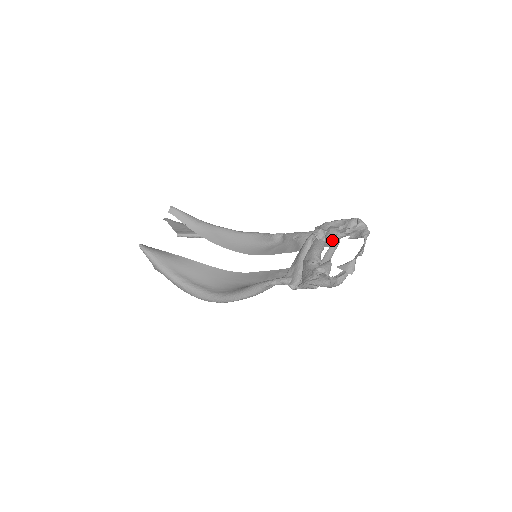
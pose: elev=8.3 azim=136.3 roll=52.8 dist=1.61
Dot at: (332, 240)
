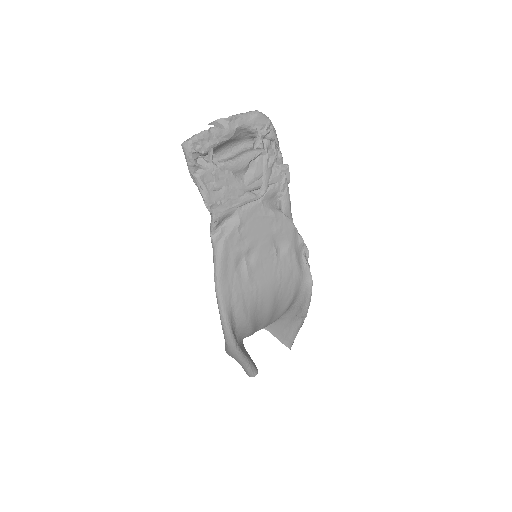
Dot at: occluded
